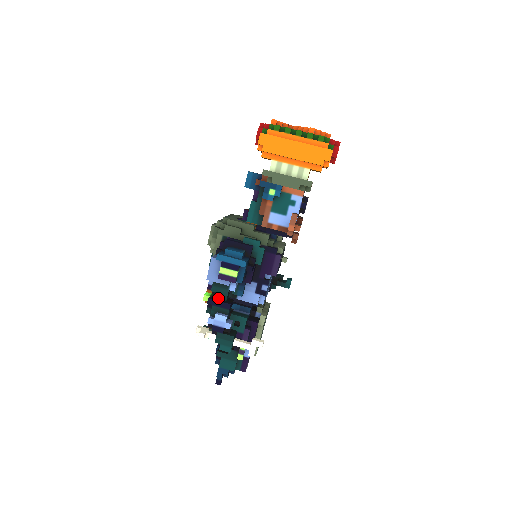
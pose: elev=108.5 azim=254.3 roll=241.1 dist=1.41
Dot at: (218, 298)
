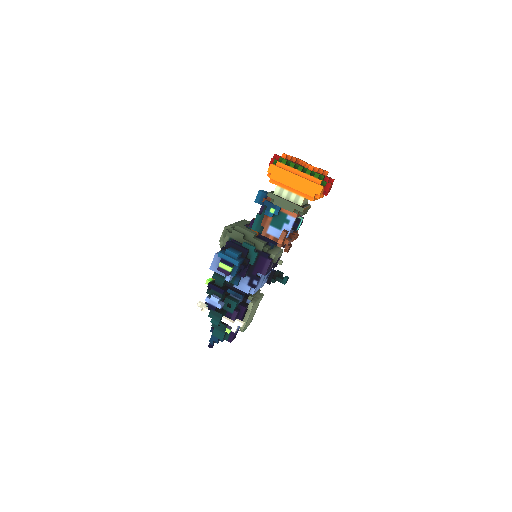
Dot at: (216, 284)
